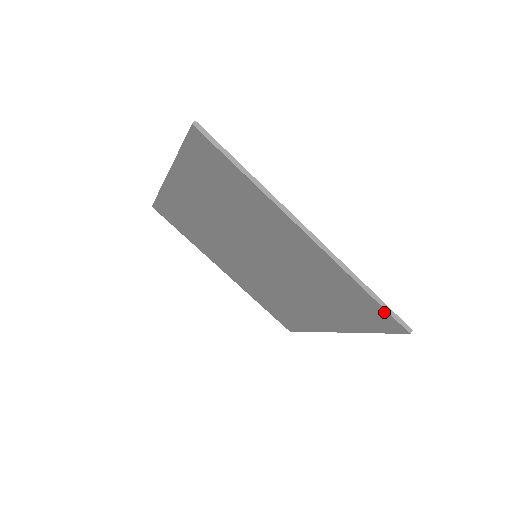
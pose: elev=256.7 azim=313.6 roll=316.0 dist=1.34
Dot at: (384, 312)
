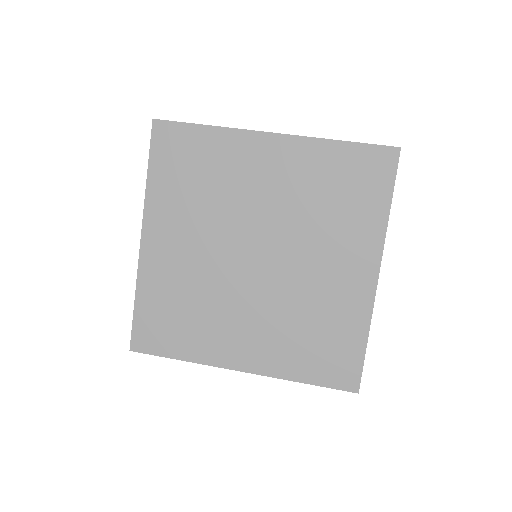
Dot at: (370, 149)
